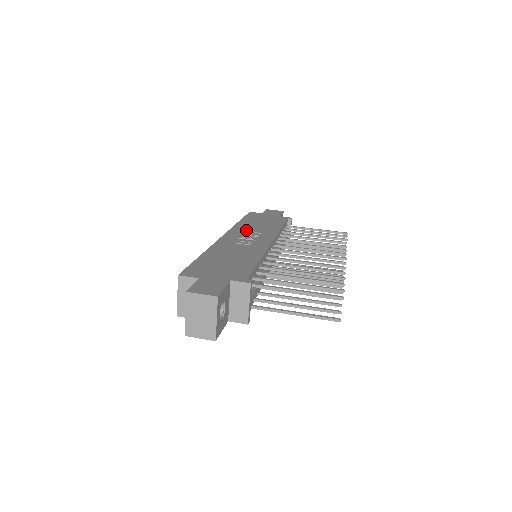
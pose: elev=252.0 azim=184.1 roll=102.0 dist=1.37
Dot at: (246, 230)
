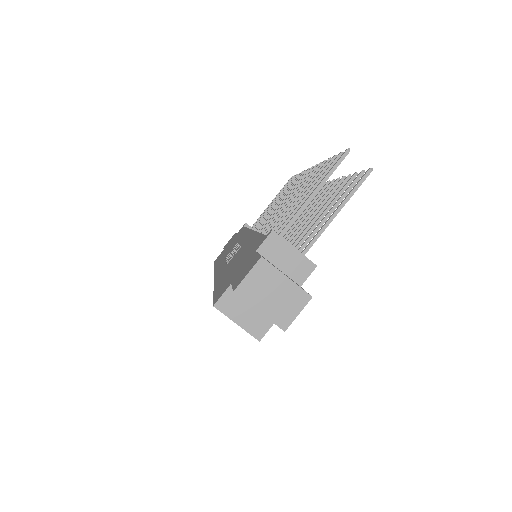
Dot at: (225, 257)
